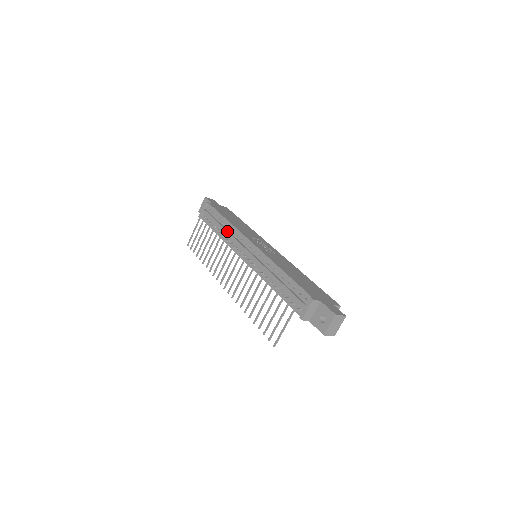
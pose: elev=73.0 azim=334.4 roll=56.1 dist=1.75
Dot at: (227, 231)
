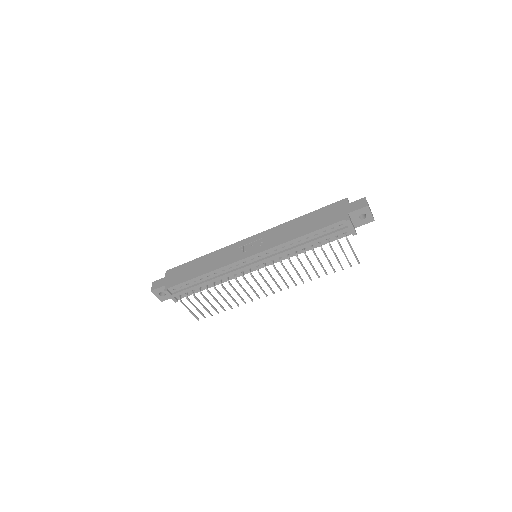
Dot at: (219, 277)
